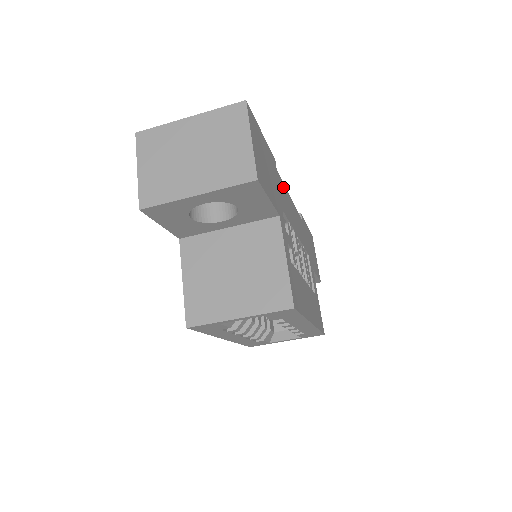
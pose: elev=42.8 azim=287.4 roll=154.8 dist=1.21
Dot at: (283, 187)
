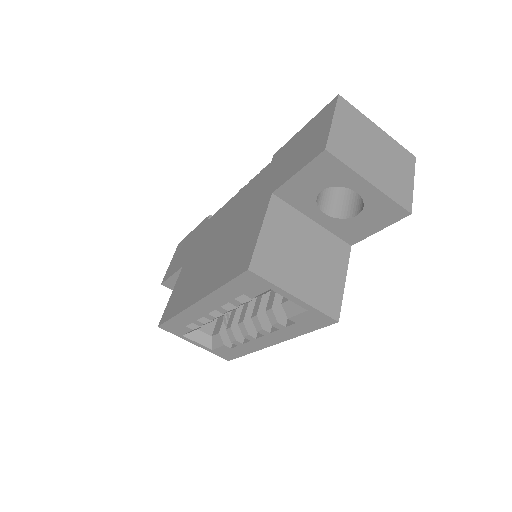
Dot at: occluded
